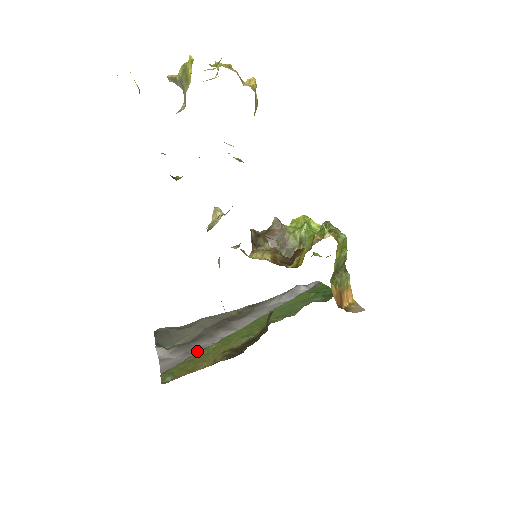
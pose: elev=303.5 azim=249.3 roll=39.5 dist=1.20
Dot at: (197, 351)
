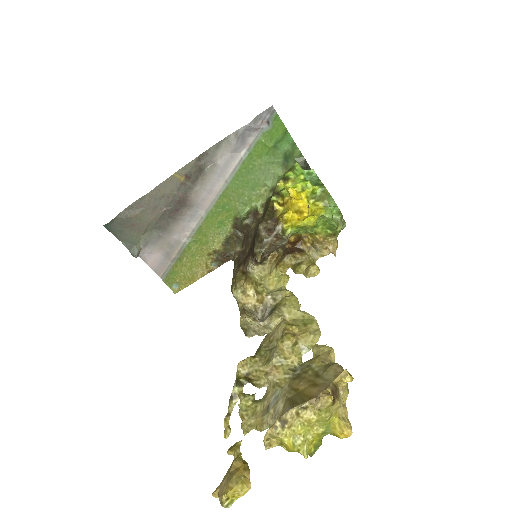
Dot at: (176, 247)
